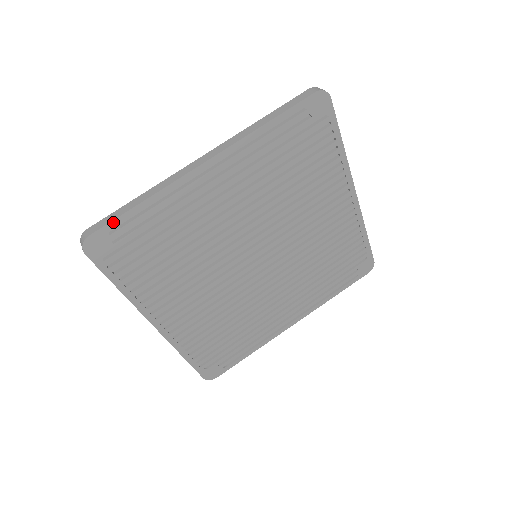
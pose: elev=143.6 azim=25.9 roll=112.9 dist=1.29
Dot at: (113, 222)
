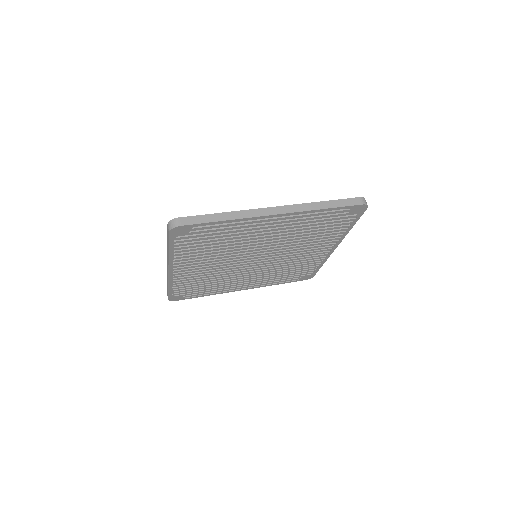
Dot at: (200, 224)
